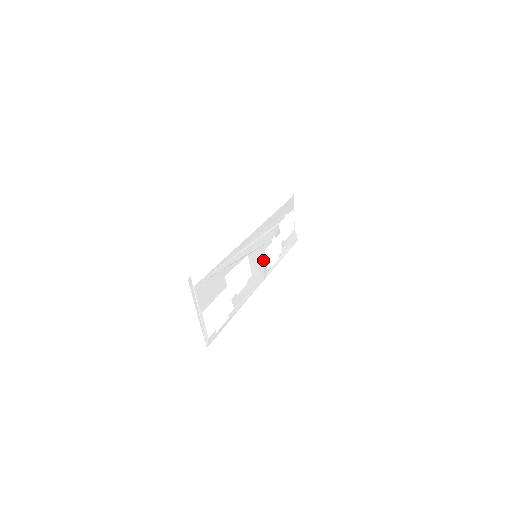
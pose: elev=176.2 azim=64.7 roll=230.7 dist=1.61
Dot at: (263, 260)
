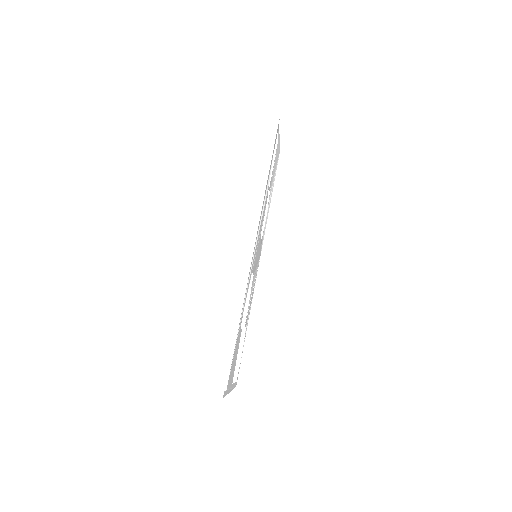
Dot at: (260, 243)
